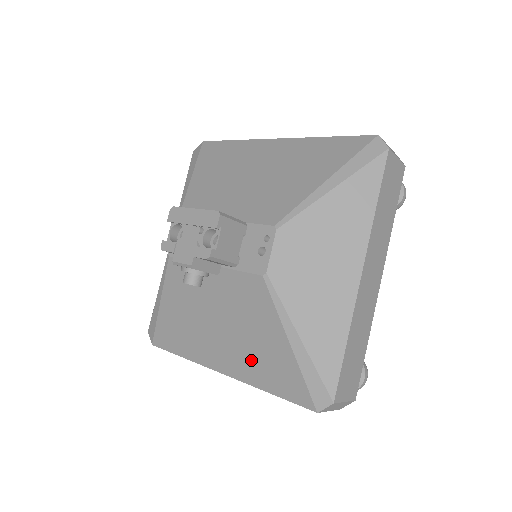
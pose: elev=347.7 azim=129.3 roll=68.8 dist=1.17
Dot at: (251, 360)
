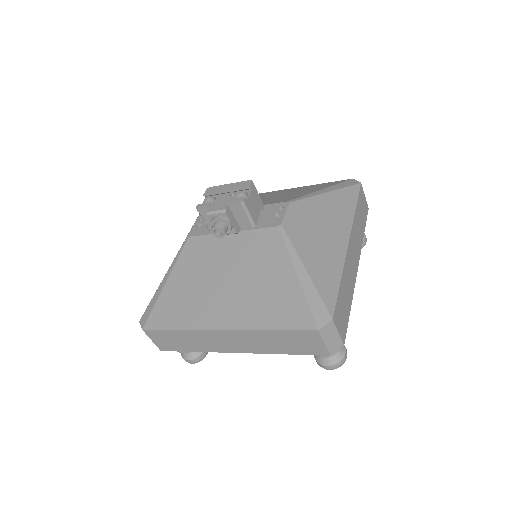
Dot at: (256, 303)
